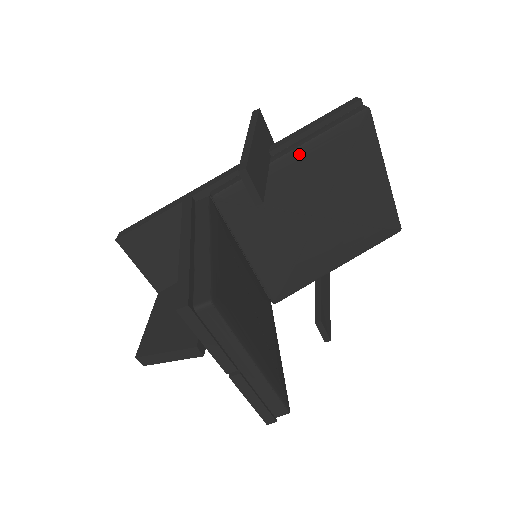
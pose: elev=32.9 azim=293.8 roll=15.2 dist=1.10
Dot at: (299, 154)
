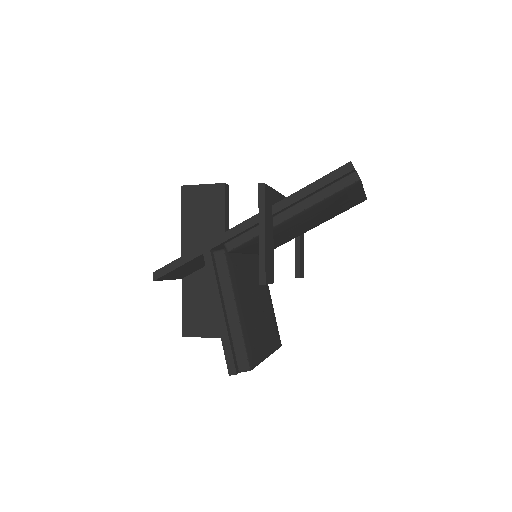
Dot at: (297, 216)
